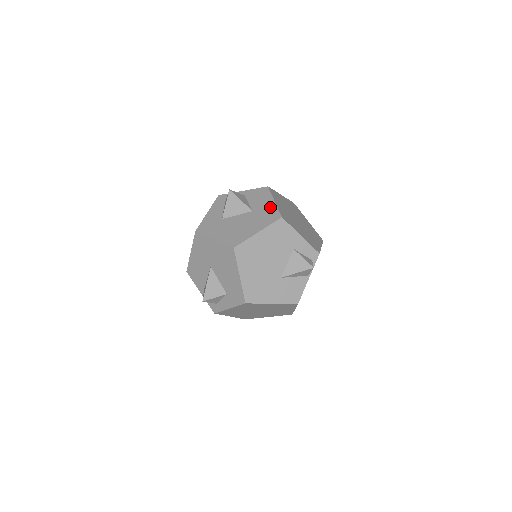
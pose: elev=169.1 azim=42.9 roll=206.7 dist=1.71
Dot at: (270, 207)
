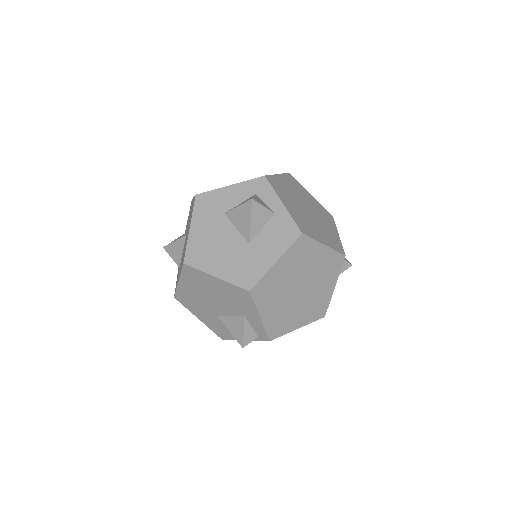
Dot at: (262, 264)
